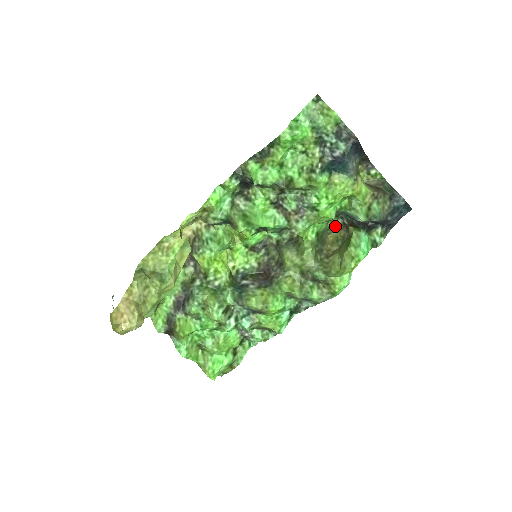
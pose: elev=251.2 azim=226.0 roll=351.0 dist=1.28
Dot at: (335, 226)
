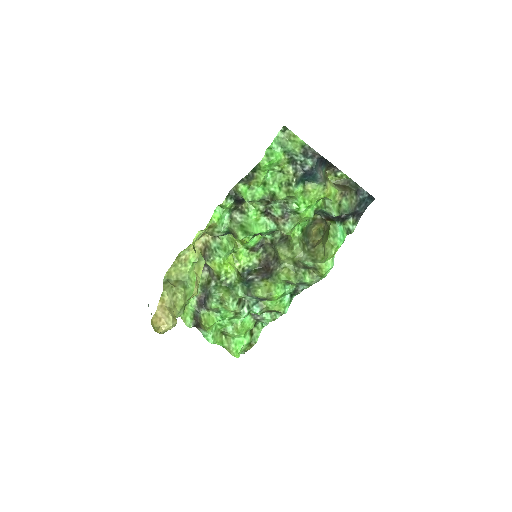
Dot at: (316, 221)
